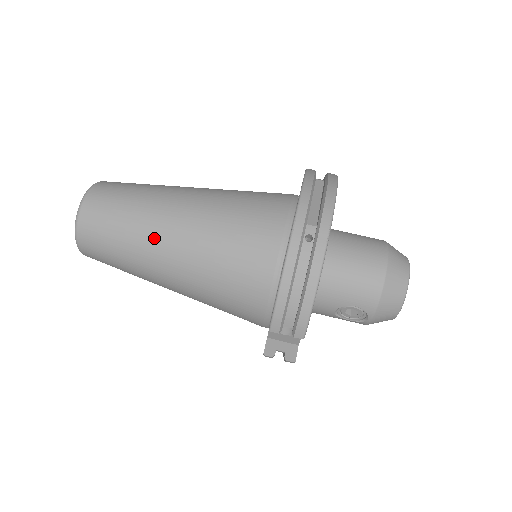
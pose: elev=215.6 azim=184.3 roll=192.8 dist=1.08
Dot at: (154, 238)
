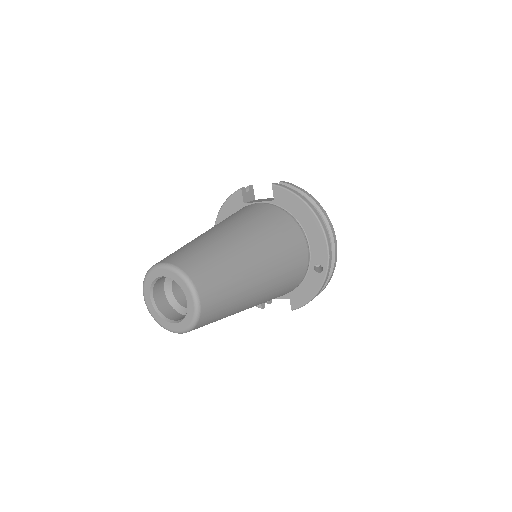
Dot at: (247, 304)
